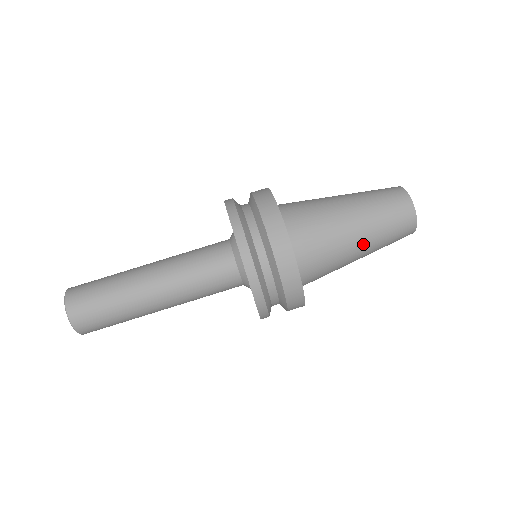
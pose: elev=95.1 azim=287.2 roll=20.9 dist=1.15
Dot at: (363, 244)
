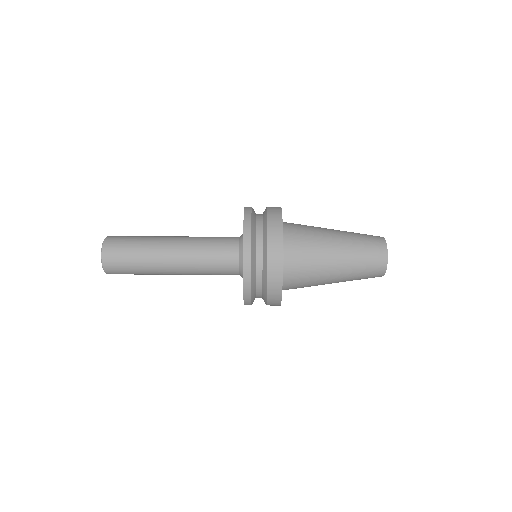
Dot at: (339, 275)
